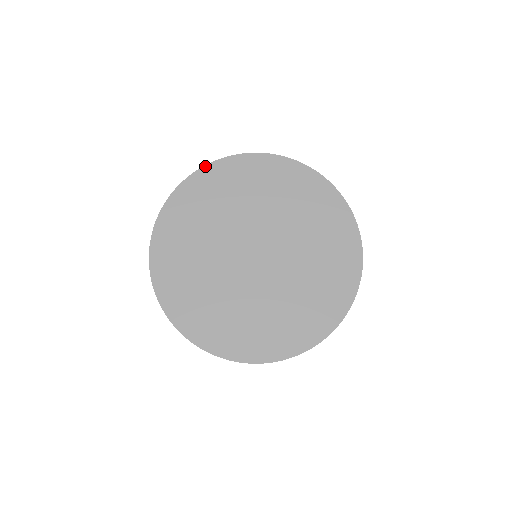
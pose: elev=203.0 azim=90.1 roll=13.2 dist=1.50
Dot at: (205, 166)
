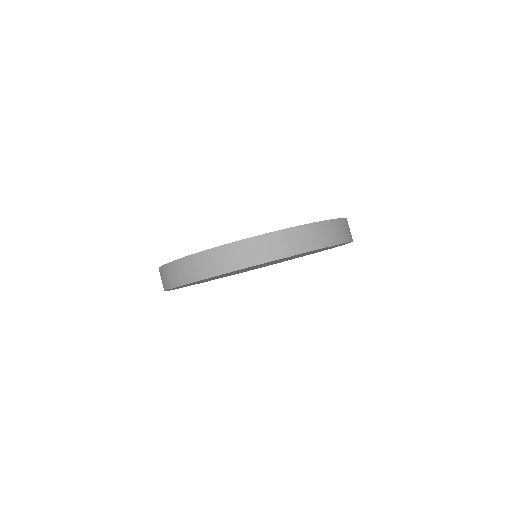
Dot at: occluded
